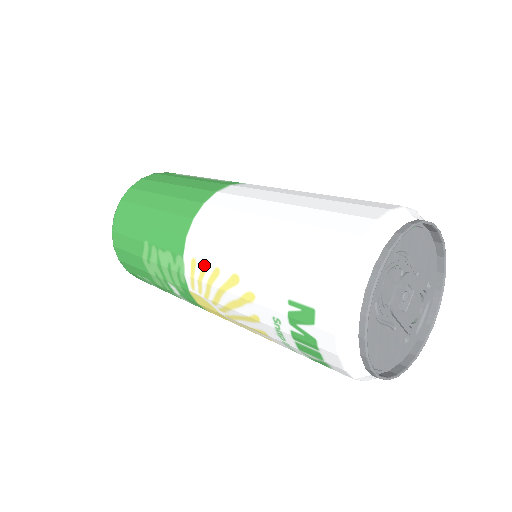
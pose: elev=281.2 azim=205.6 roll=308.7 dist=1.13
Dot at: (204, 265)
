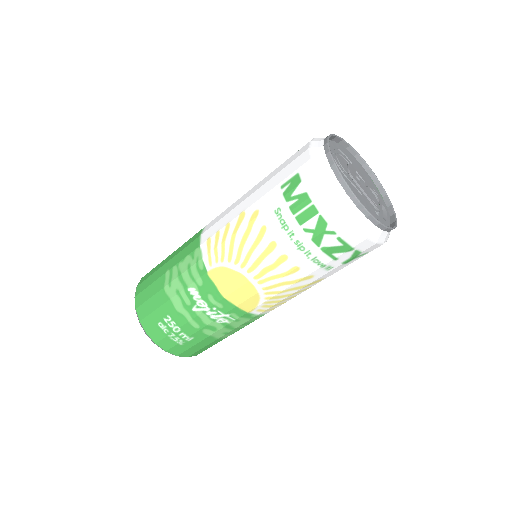
Dot at: (217, 233)
